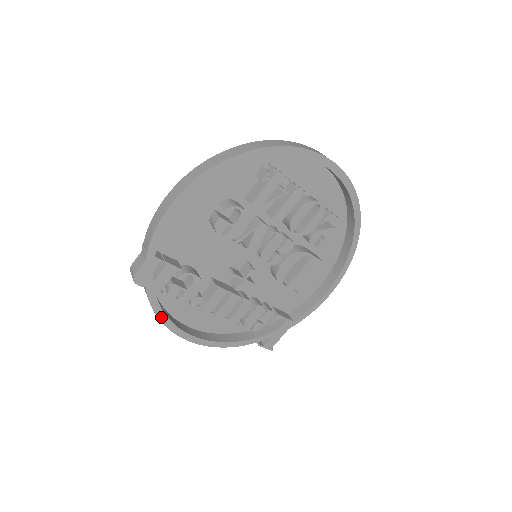
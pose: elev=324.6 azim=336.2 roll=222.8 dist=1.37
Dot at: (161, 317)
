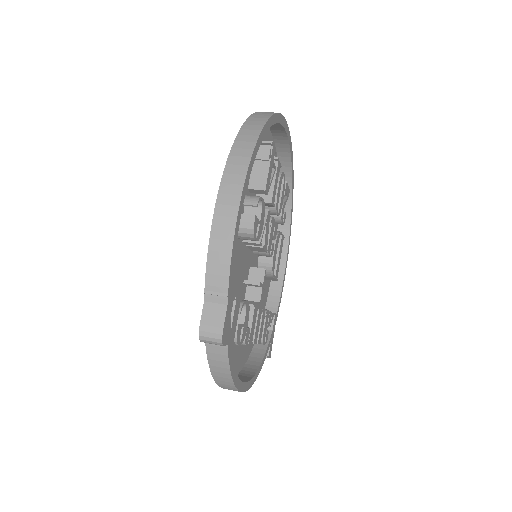
Dot at: (233, 377)
